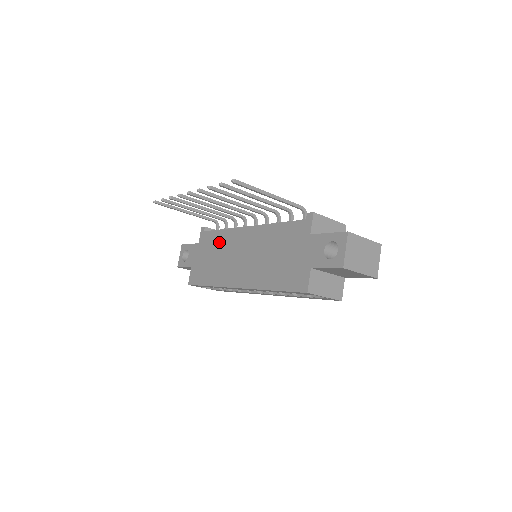
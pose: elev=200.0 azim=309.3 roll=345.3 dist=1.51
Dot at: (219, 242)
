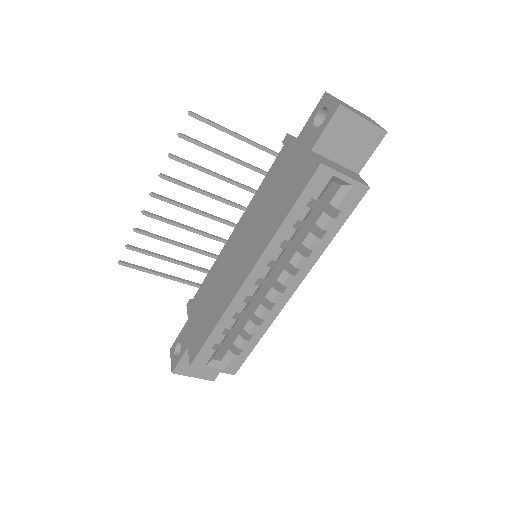
Dot at: (209, 283)
